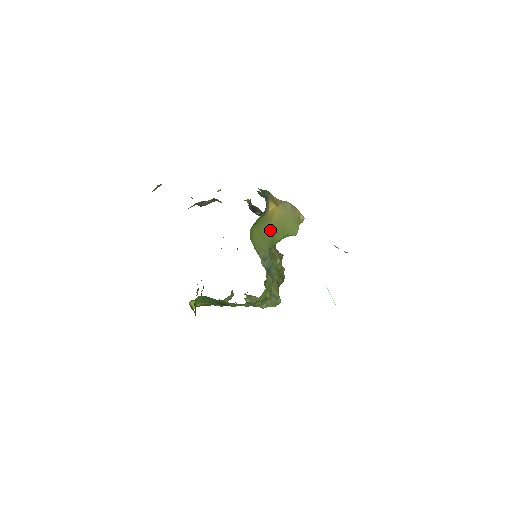
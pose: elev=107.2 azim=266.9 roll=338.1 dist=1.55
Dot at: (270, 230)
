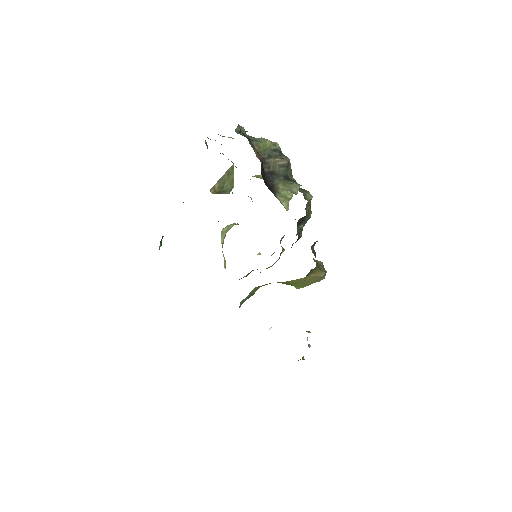
Dot at: occluded
